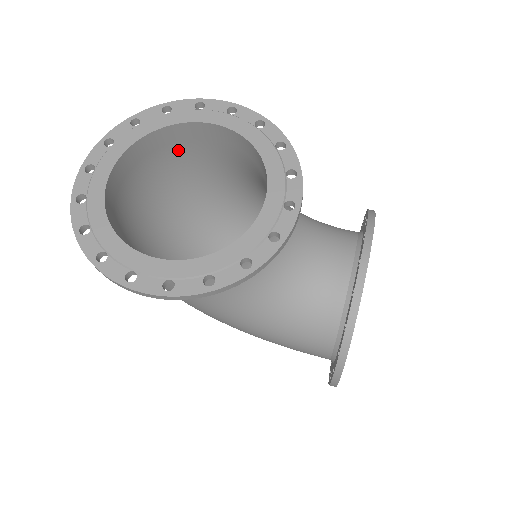
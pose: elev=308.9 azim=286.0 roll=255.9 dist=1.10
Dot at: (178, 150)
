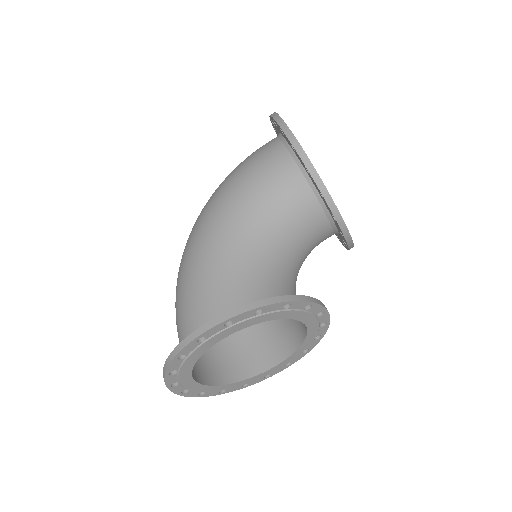
Dot at: (190, 329)
